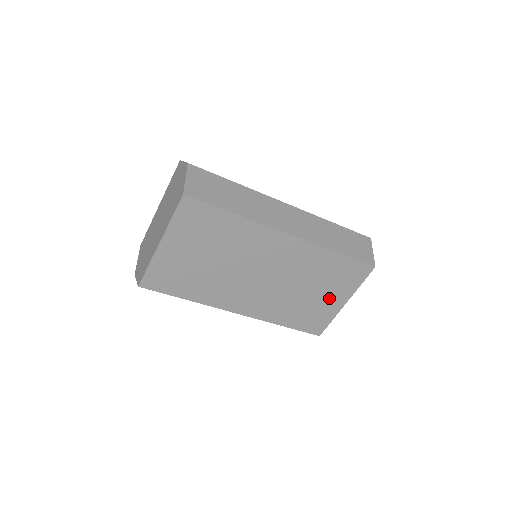
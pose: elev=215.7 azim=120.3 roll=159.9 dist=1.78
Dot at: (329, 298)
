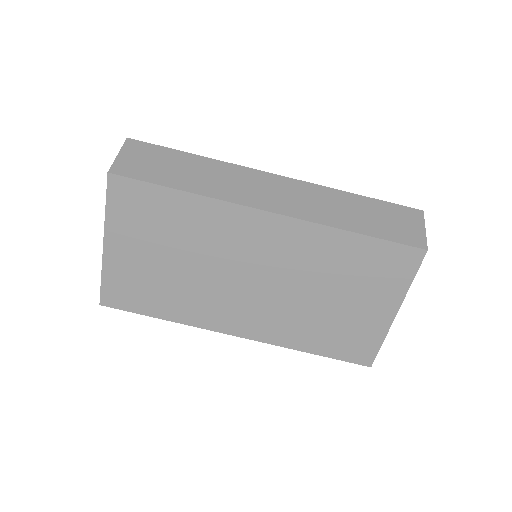
Dot at: (366, 307)
